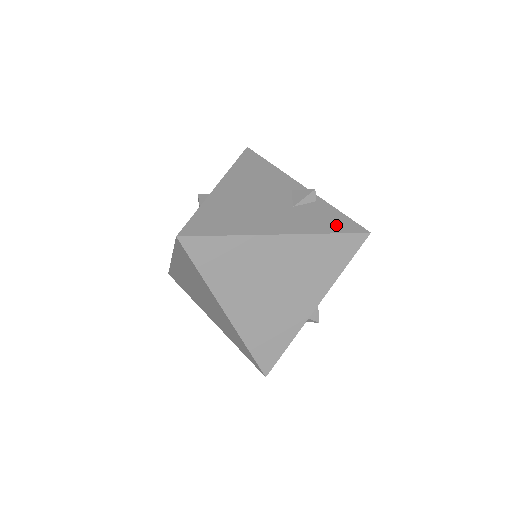
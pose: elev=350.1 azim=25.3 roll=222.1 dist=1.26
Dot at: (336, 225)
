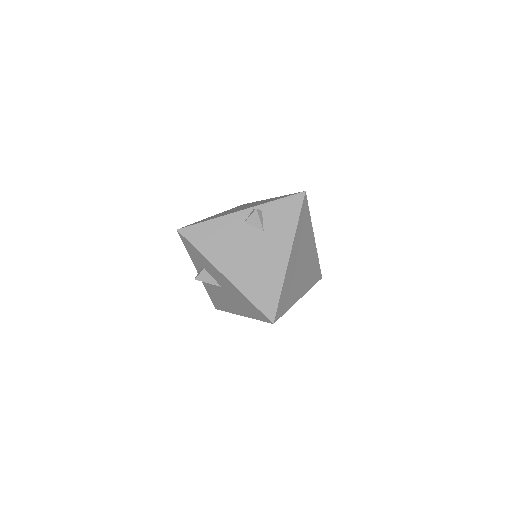
Dot at: (291, 211)
